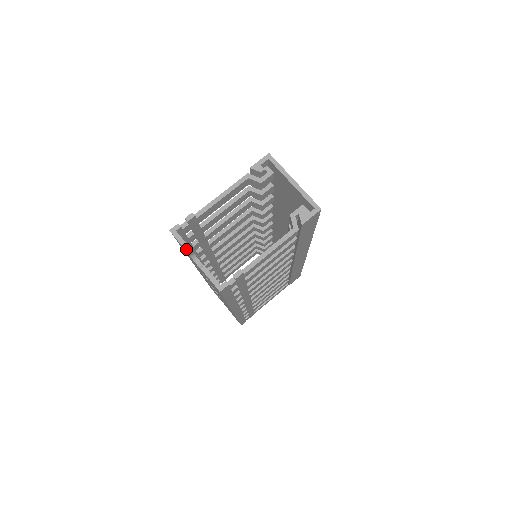
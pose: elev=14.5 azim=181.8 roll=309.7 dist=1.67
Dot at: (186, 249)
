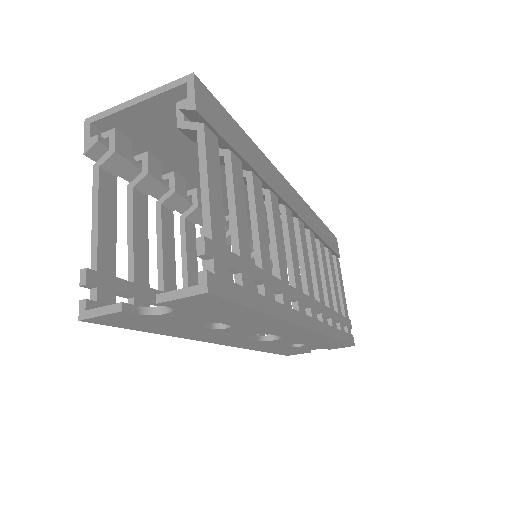
Dot at: (117, 310)
